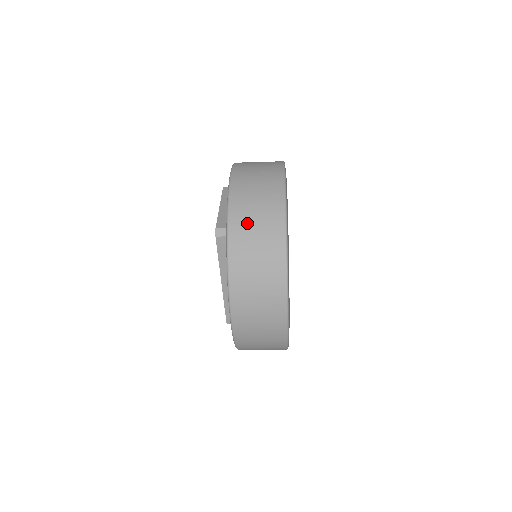
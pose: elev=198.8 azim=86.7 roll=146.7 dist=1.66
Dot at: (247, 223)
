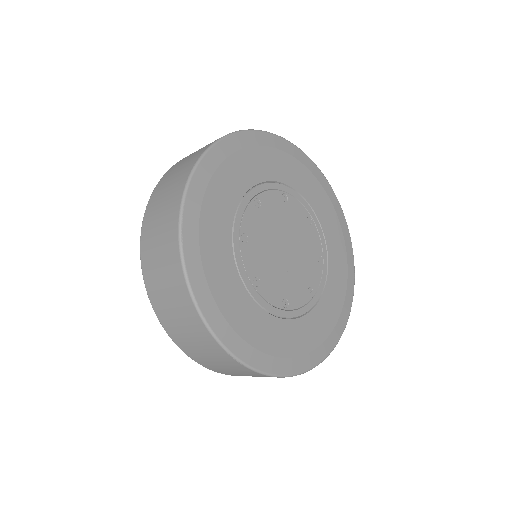
Dot at: (170, 316)
